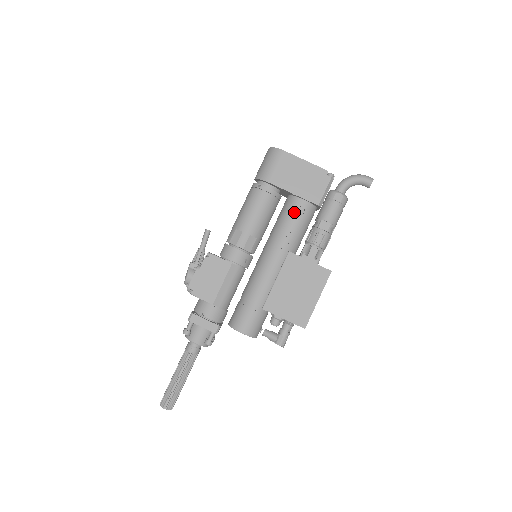
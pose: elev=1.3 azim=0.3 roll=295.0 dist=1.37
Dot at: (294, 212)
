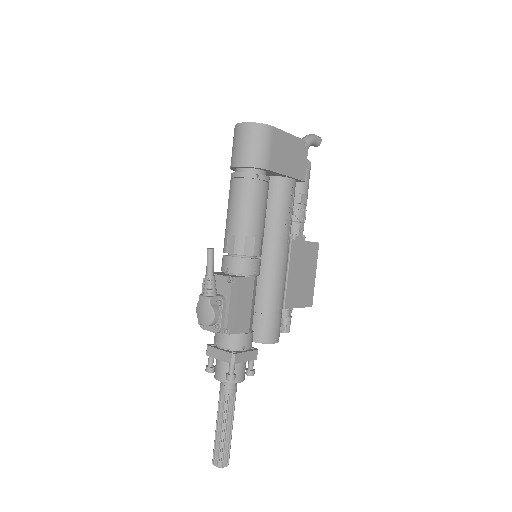
Dot at: (288, 196)
